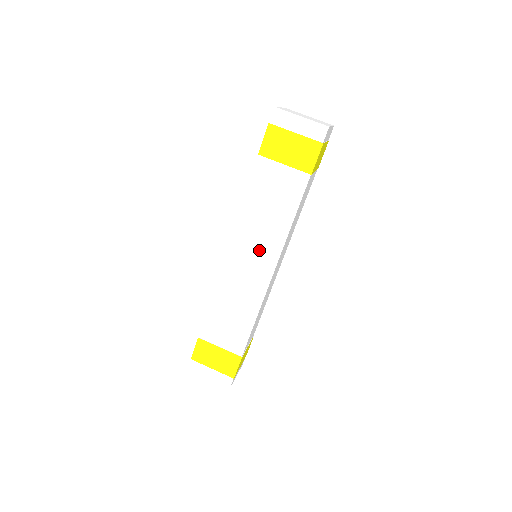
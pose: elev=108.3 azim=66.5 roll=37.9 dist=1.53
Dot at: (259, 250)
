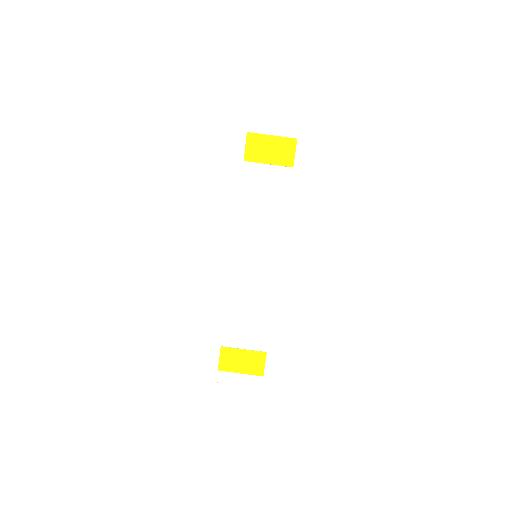
Dot at: (262, 246)
